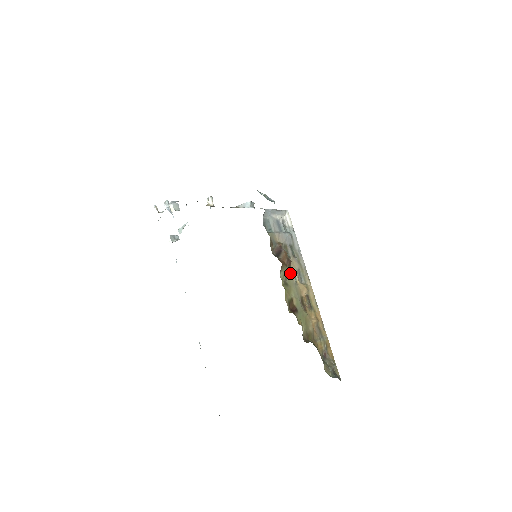
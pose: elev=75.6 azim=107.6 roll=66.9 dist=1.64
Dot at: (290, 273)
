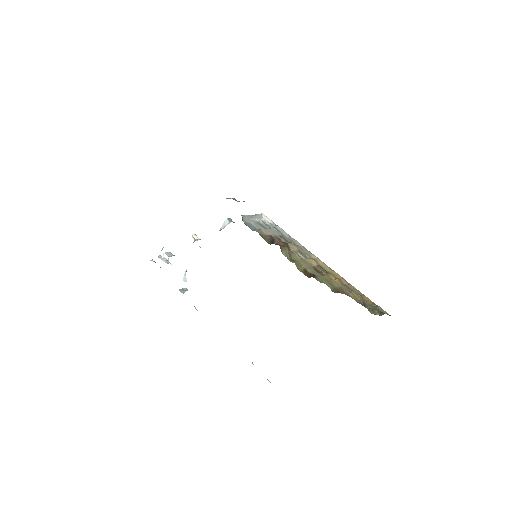
Dot at: (292, 253)
